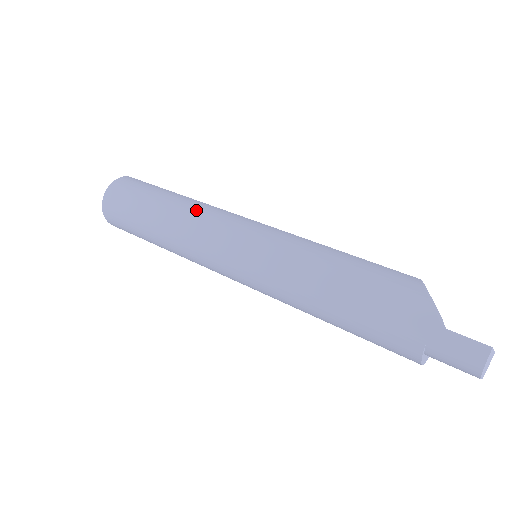
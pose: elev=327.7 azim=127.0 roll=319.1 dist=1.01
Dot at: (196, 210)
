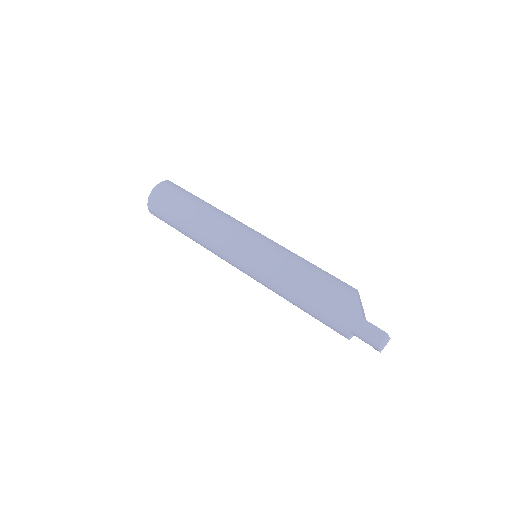
Dot at: (221, 218)
